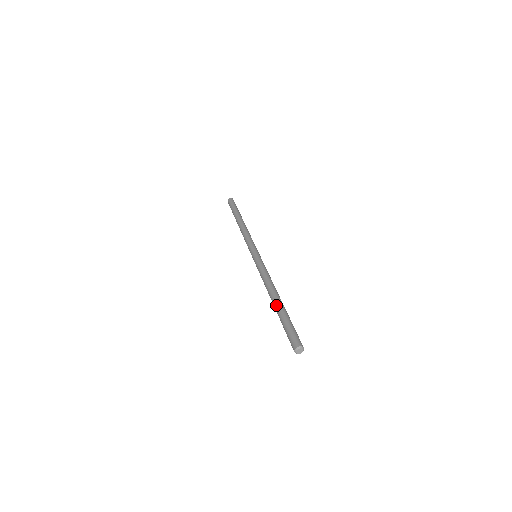
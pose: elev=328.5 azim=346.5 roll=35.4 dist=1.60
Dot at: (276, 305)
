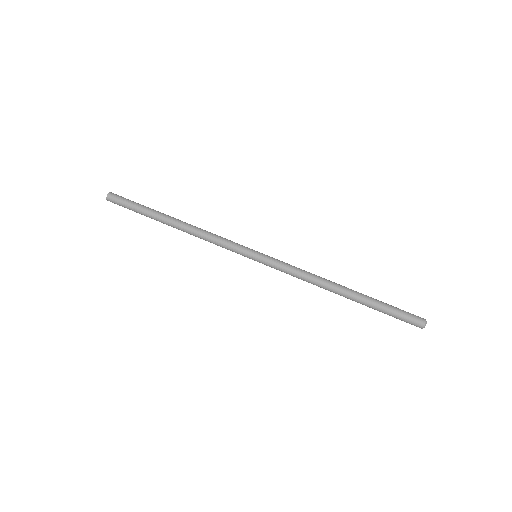
Dot at: (356, 300)
